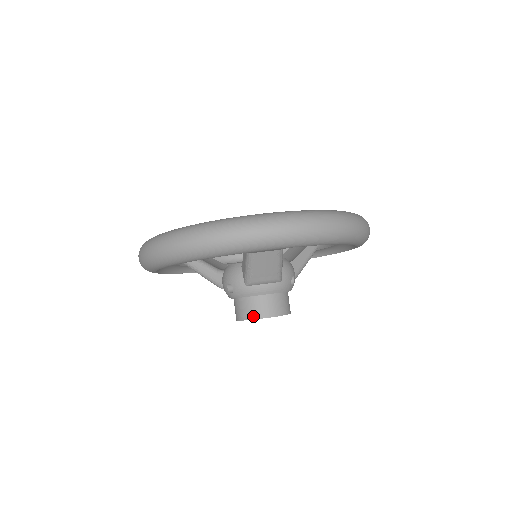
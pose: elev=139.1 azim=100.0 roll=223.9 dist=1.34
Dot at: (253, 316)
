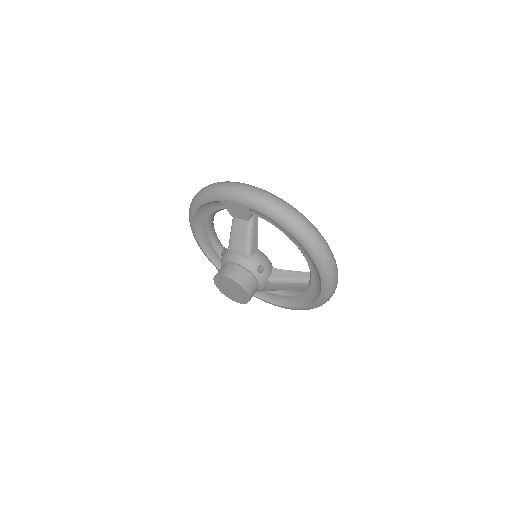
Dot at: (219, 273)
